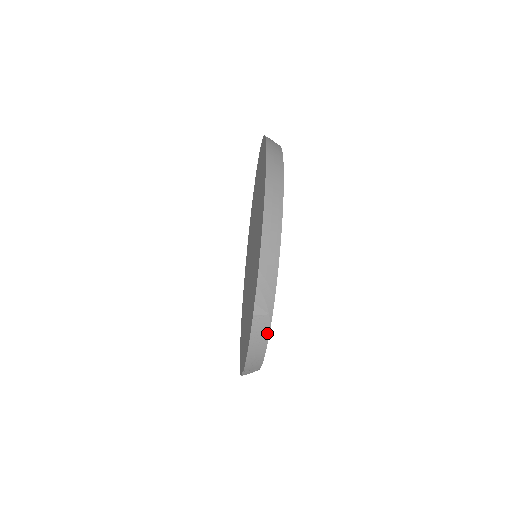
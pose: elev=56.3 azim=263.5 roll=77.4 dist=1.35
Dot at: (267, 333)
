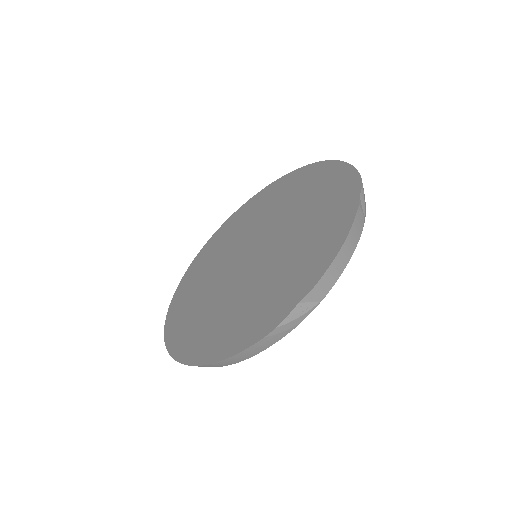
Dot at: (359, 236)
